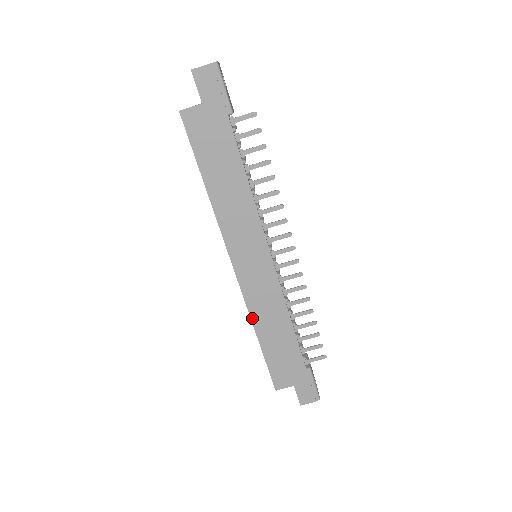
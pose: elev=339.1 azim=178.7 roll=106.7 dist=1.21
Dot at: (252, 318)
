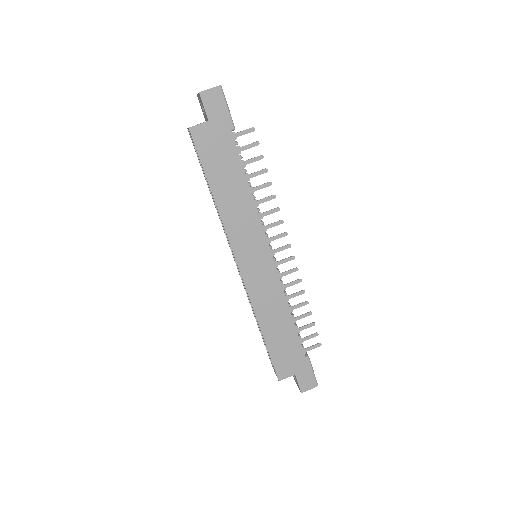
Dot at: (256, 313)
